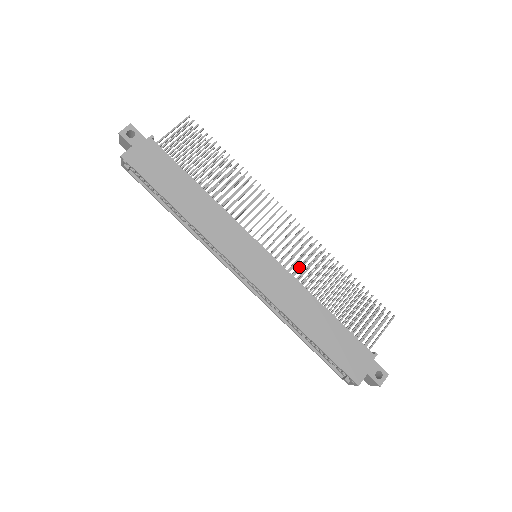
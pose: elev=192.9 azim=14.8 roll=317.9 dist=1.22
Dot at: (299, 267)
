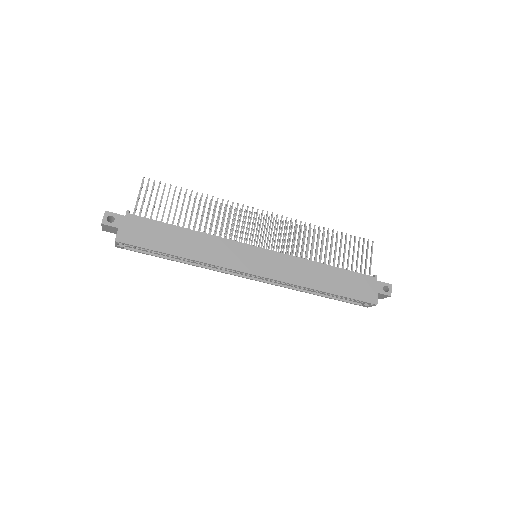
Dot at: (289, 245)
